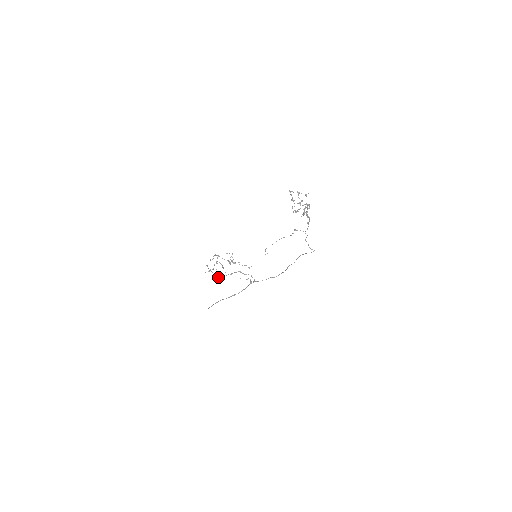
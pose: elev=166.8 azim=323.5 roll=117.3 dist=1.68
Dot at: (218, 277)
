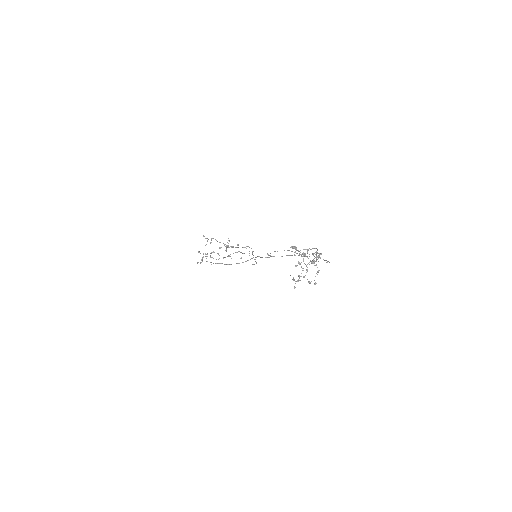
Dot at: (213, 263)
